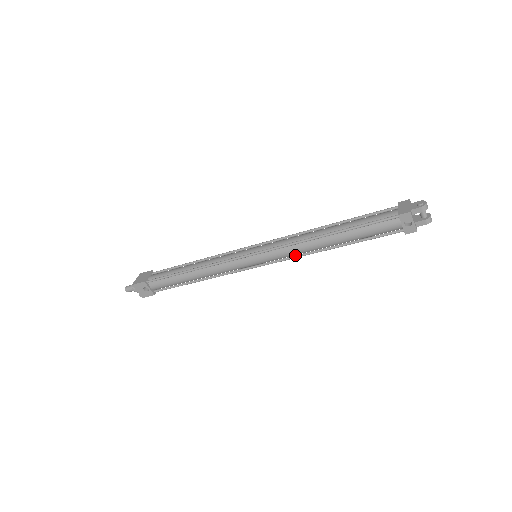
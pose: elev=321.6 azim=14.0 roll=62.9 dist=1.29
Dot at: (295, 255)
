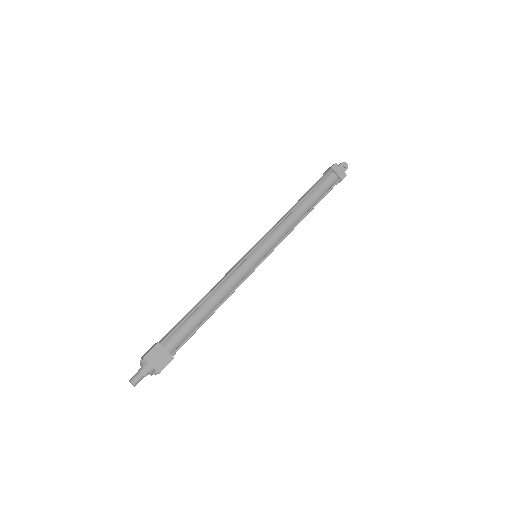
Dot at: occluded
